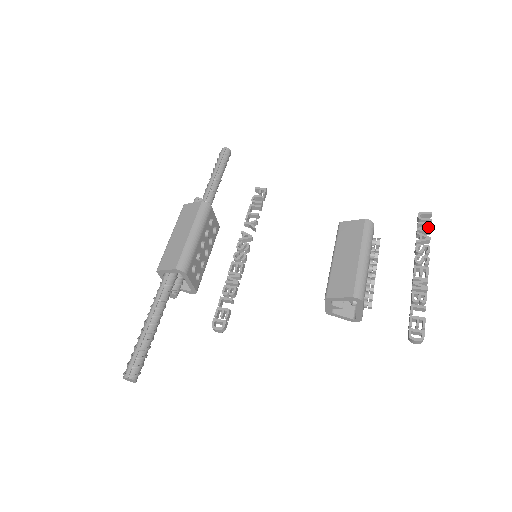
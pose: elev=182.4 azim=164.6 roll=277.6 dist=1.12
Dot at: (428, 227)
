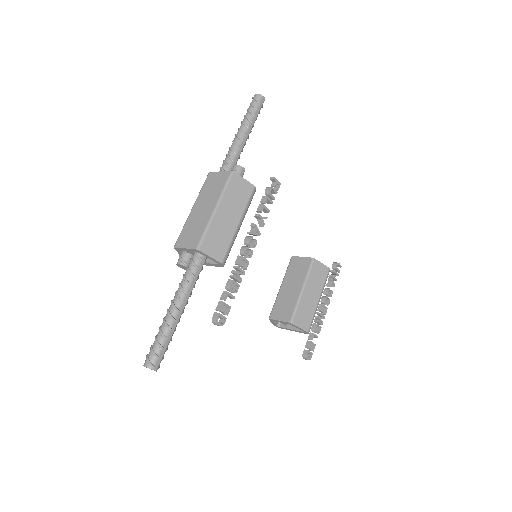
Dot at: occluded
